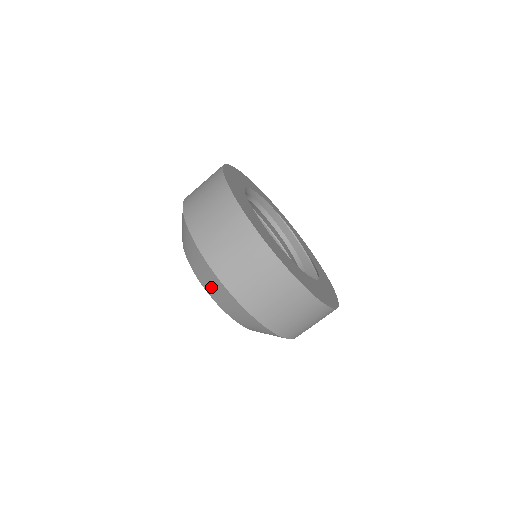
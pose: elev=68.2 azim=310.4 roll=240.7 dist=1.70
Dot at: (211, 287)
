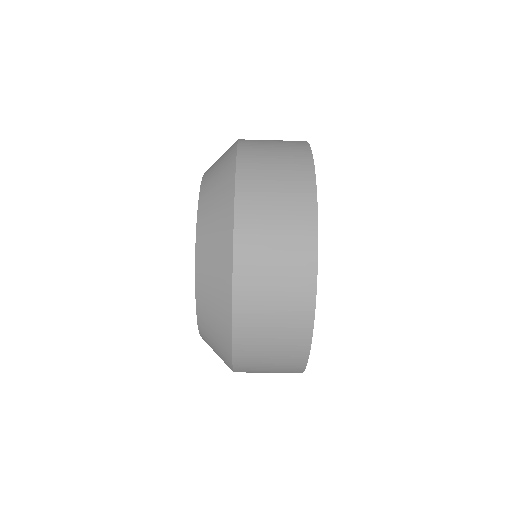
Dot at: (210, 220)
